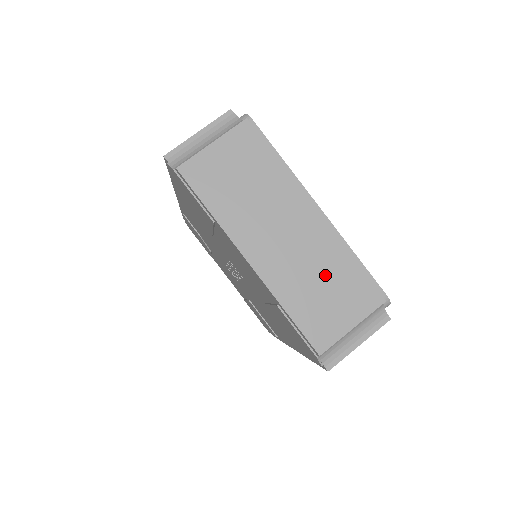
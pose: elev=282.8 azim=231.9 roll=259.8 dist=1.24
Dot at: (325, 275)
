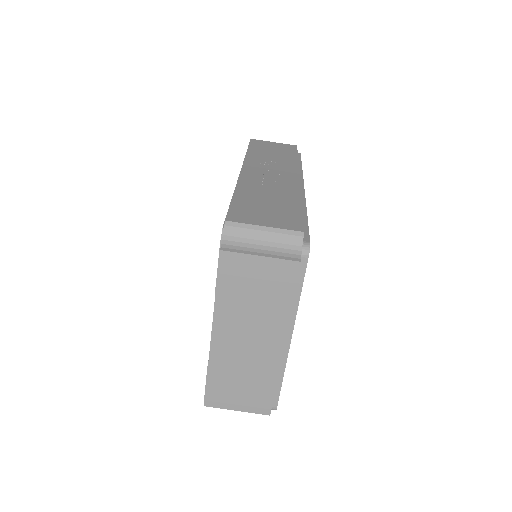
Dot at: (250, 378)
